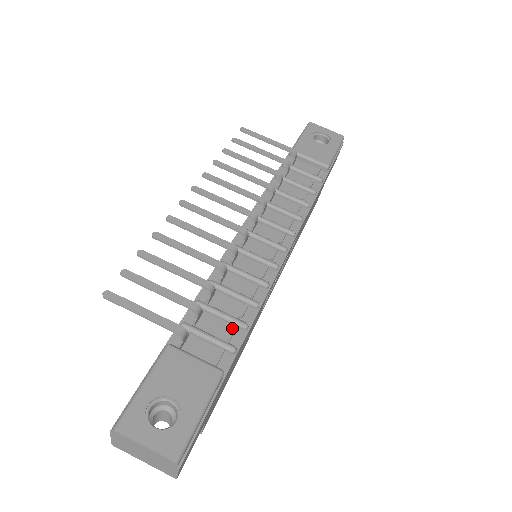
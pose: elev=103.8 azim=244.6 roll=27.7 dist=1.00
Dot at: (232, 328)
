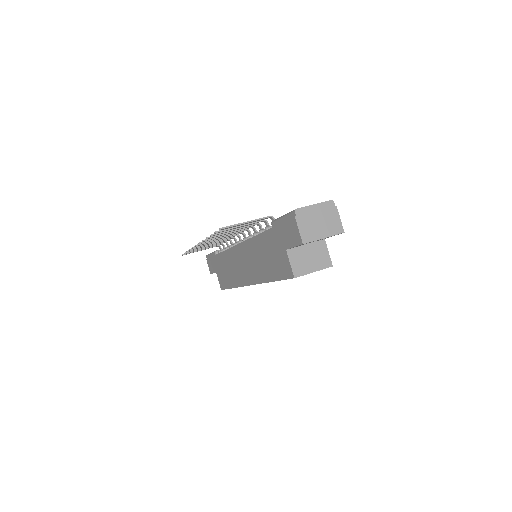
Dot at: occluded
